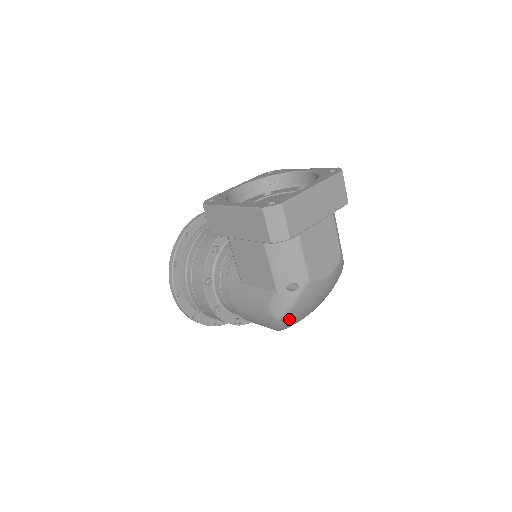
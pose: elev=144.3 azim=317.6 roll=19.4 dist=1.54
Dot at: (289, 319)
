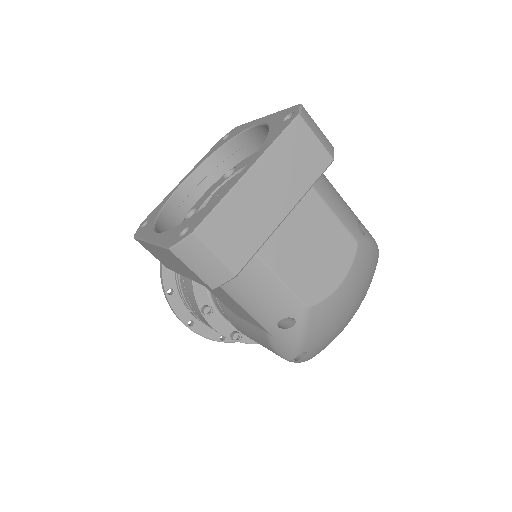
Dot at: (310, 353)
